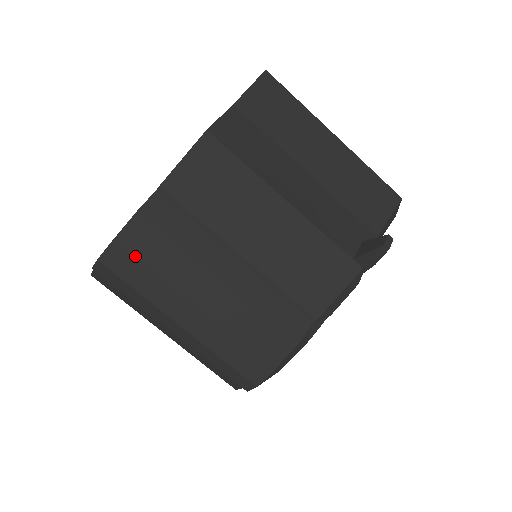
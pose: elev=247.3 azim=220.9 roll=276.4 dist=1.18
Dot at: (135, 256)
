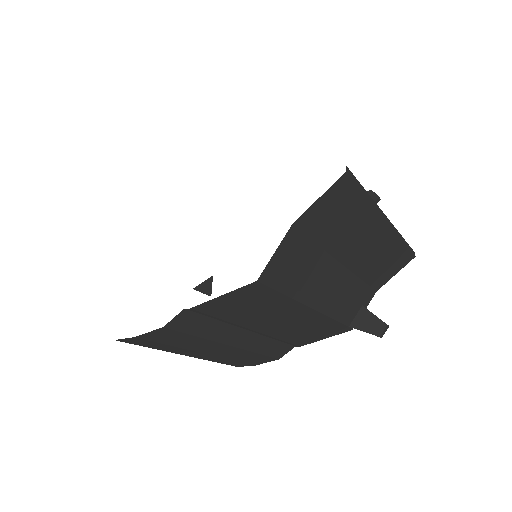
Dot at: (155, 342)
